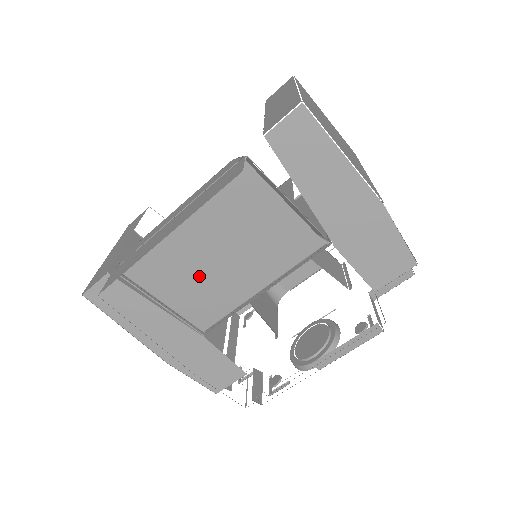
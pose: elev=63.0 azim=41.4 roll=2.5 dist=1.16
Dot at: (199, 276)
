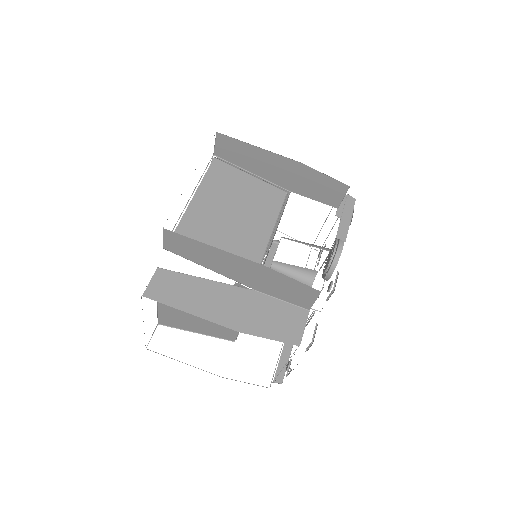
Dot at: (225, 236)
